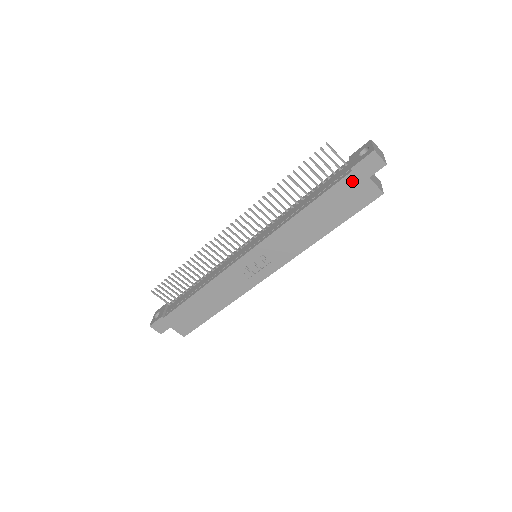
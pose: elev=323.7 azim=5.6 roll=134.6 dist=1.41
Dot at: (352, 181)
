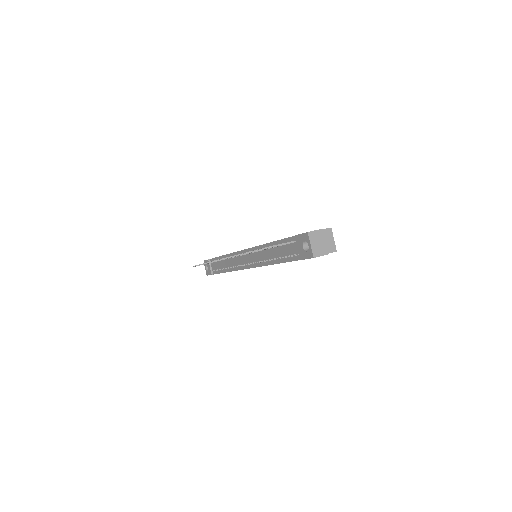
Dot at: occluded
